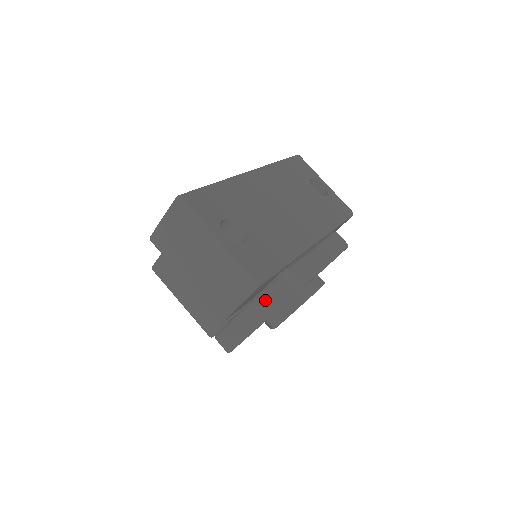
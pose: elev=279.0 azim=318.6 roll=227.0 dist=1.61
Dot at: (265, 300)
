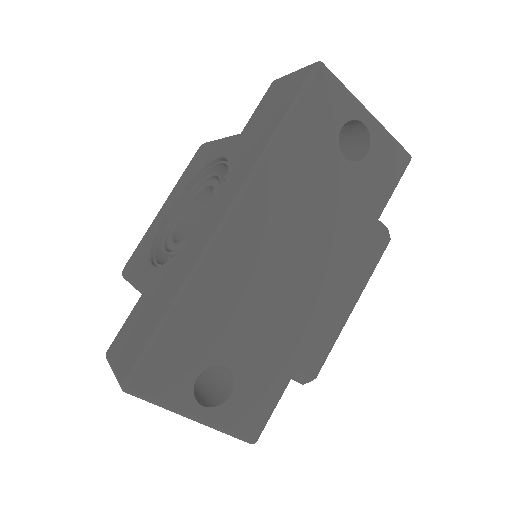
Dot at: occluded
